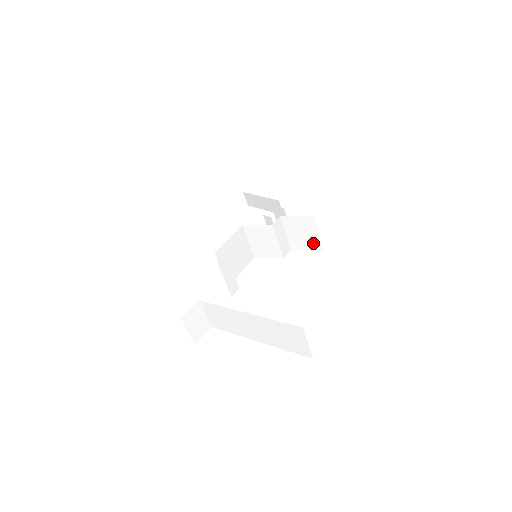
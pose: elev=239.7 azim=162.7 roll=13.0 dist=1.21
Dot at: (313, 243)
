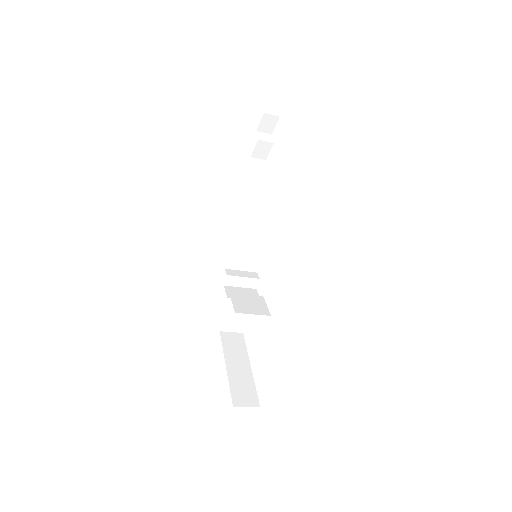
Dot at: occluded
